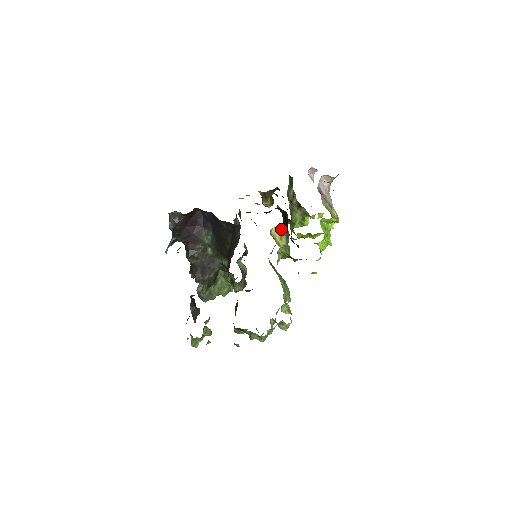
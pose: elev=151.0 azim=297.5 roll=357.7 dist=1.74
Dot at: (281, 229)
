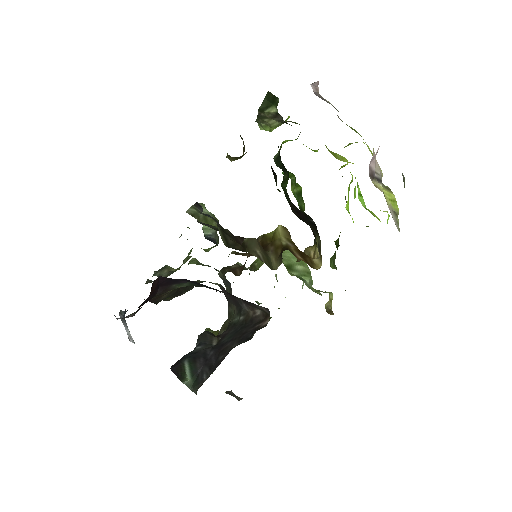
Dot at: occluded
